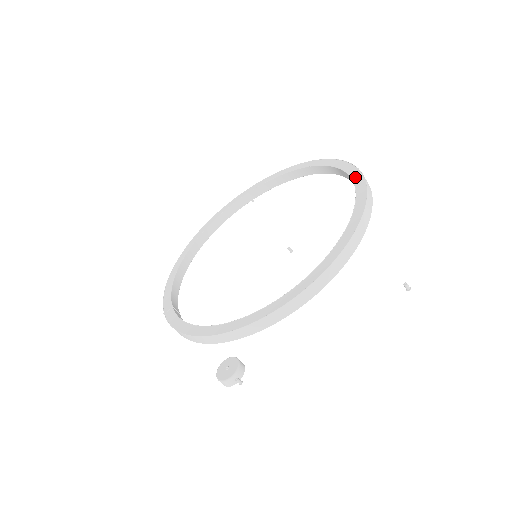
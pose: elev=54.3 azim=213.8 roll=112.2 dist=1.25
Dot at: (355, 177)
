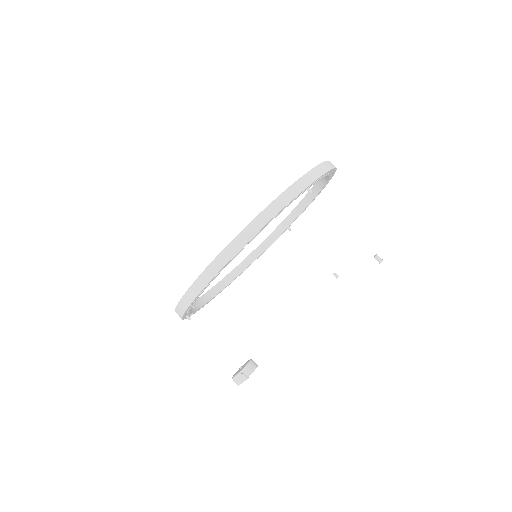
Dot at: occluded
